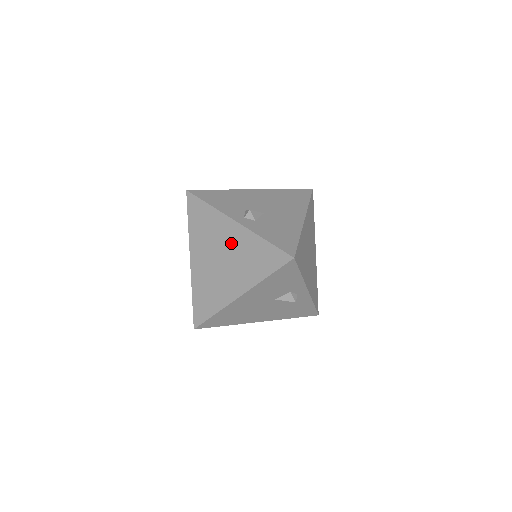
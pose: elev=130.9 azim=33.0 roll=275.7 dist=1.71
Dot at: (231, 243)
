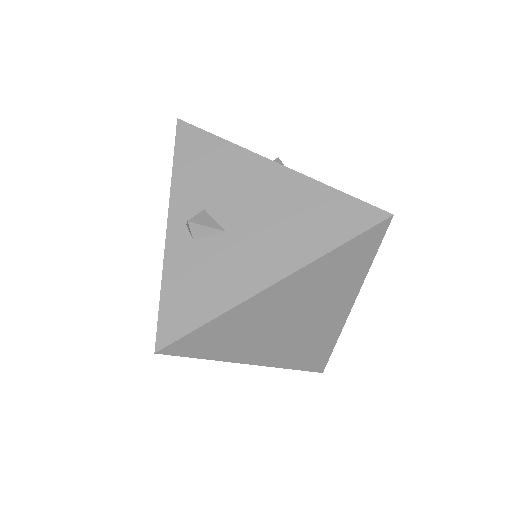
Dot at: occluded
